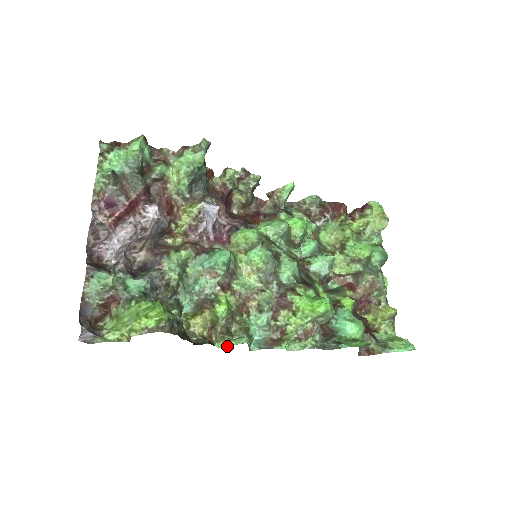
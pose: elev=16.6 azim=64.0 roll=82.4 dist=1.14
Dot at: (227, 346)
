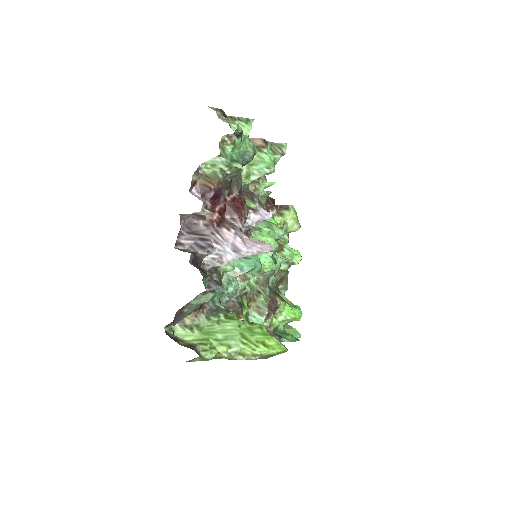
Dot at: occluded
